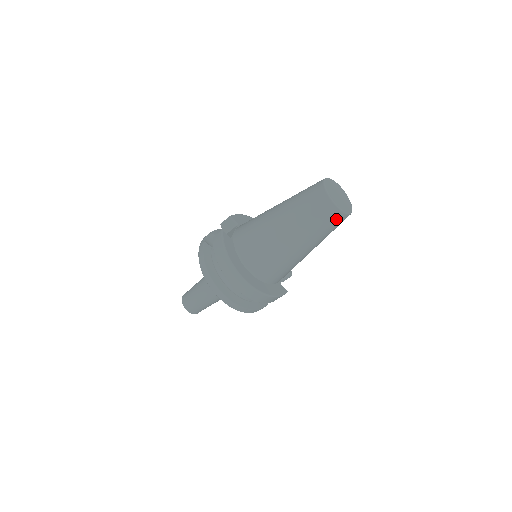
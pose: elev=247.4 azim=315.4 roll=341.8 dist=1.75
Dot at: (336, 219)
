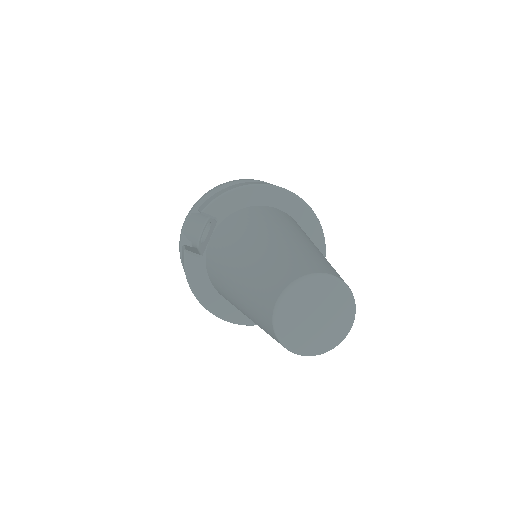
Dot at: occluded
